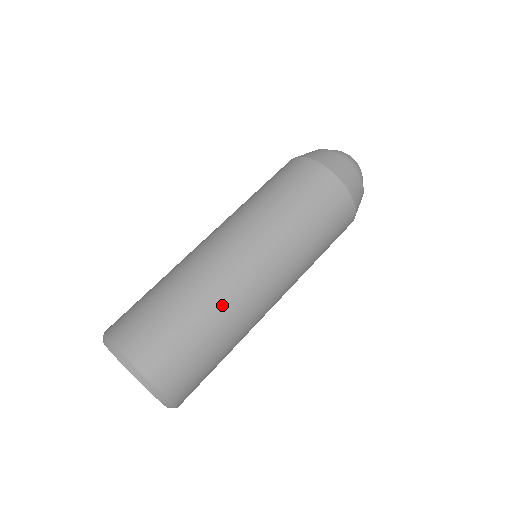
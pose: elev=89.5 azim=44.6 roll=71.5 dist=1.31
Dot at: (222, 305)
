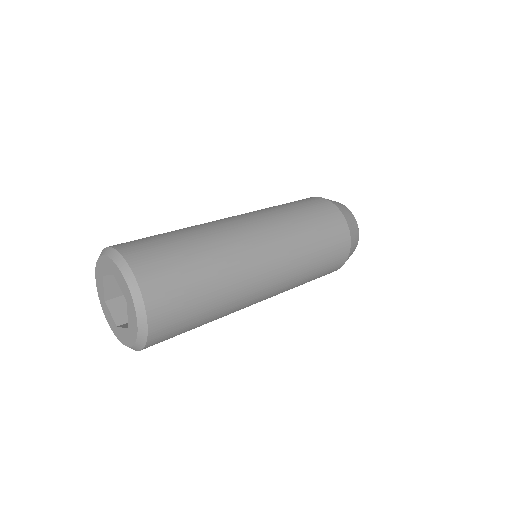
Dot at: (224, 255)
